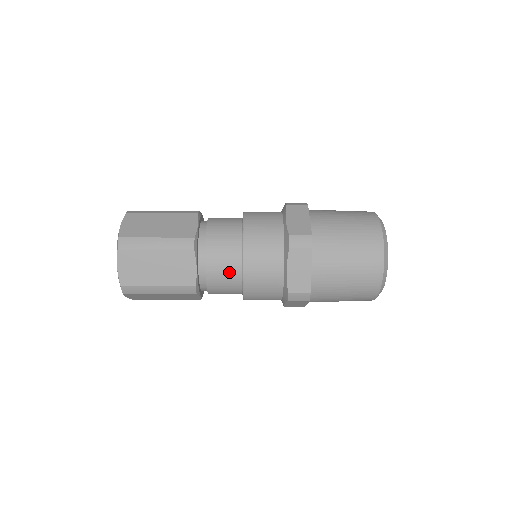
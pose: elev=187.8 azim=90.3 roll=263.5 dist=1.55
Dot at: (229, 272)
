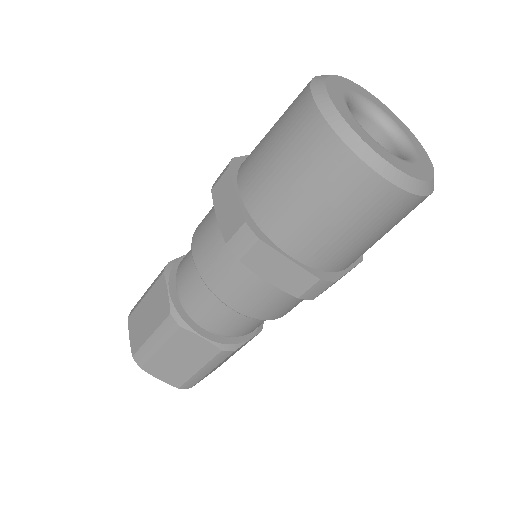
Dot at: (193, 275)
